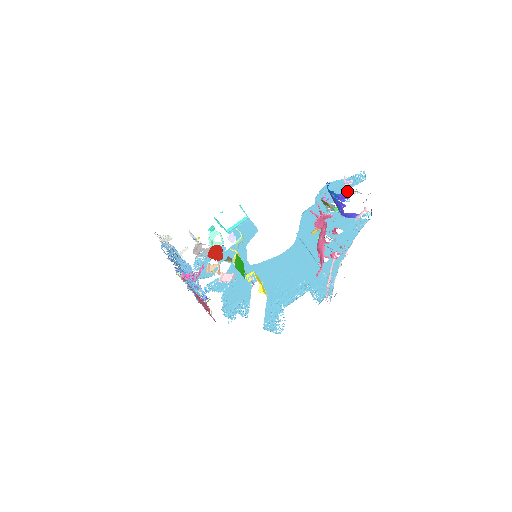
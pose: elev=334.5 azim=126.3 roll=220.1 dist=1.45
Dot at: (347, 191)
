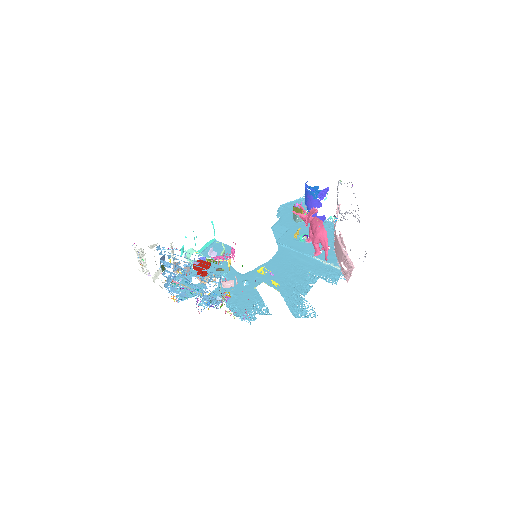
Dot at: (327, 187)
